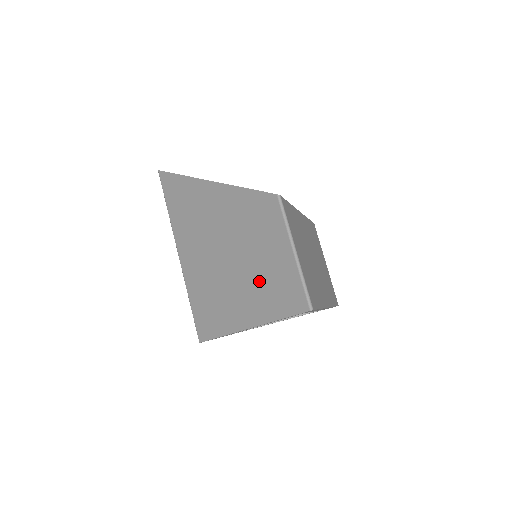
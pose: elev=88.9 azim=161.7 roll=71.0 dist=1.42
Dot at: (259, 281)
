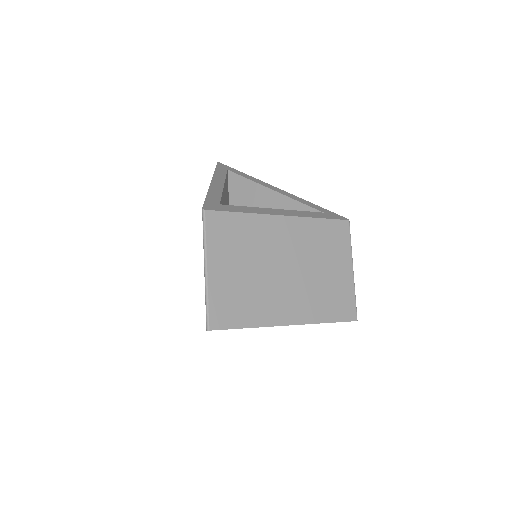
Dot at: occluded
